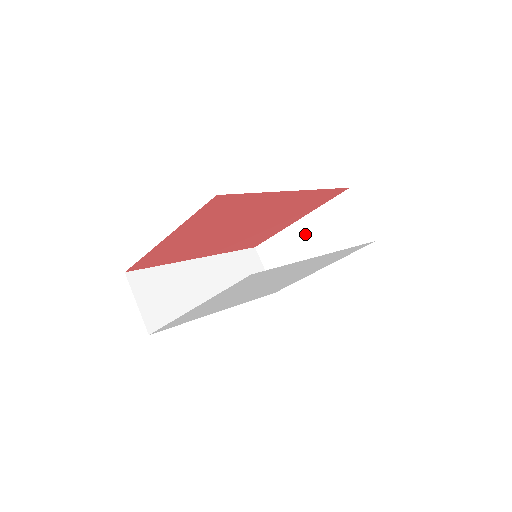
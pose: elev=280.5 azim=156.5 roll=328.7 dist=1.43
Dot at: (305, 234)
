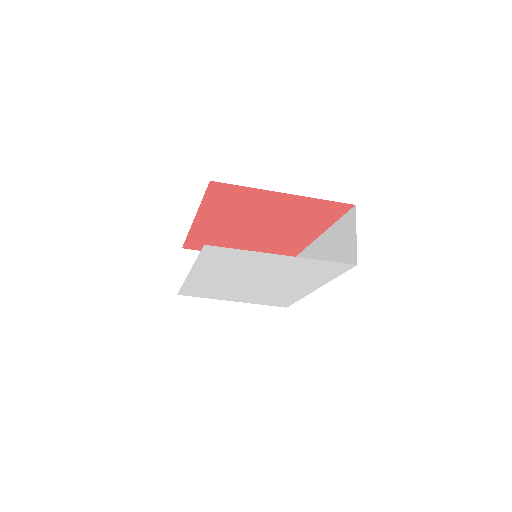
Dot at: occluded
